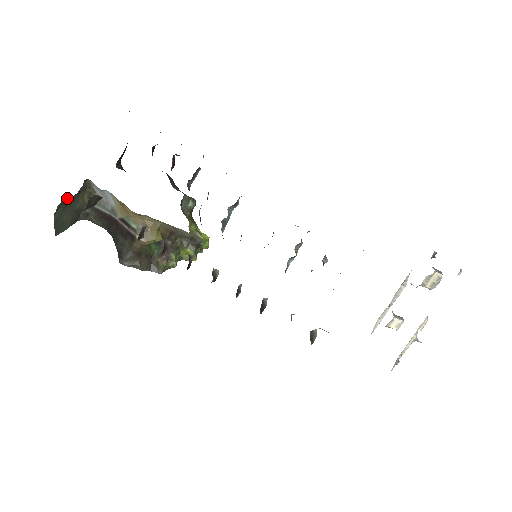
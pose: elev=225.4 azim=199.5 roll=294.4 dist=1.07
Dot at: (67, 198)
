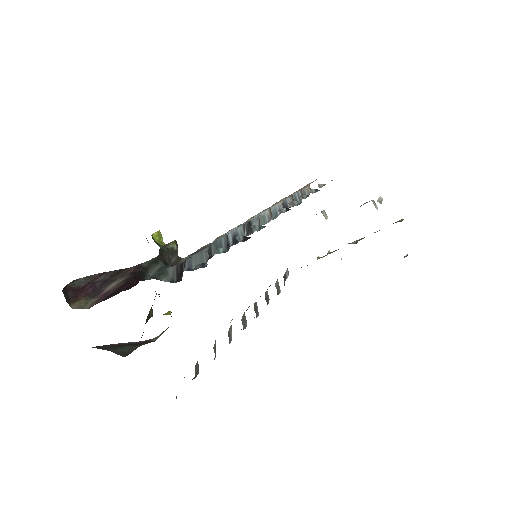
Dot at: occluded
